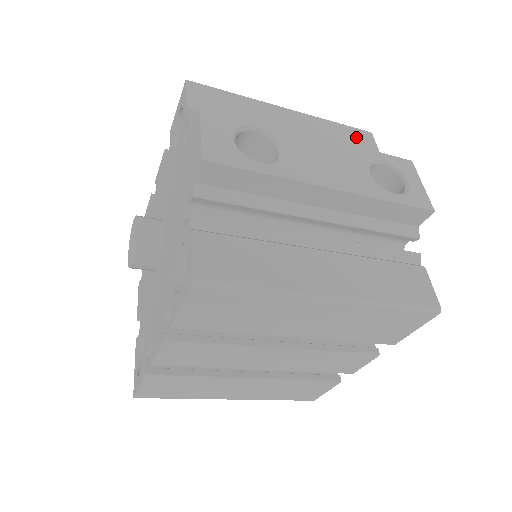
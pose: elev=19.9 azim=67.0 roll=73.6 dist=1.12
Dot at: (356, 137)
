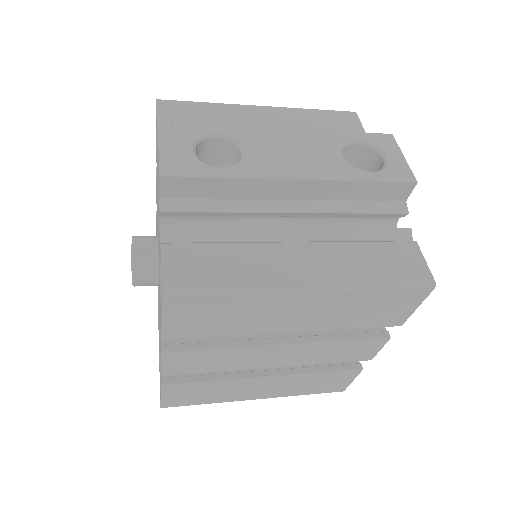
Dot at: (338, 120)
